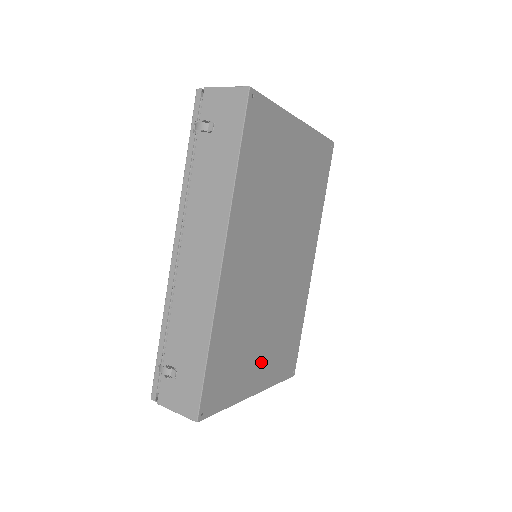
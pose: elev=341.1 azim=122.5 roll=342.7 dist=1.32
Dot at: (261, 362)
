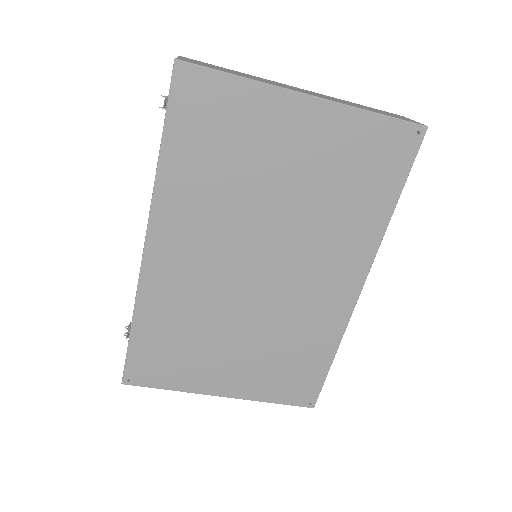
Dot at: (233, 369)
